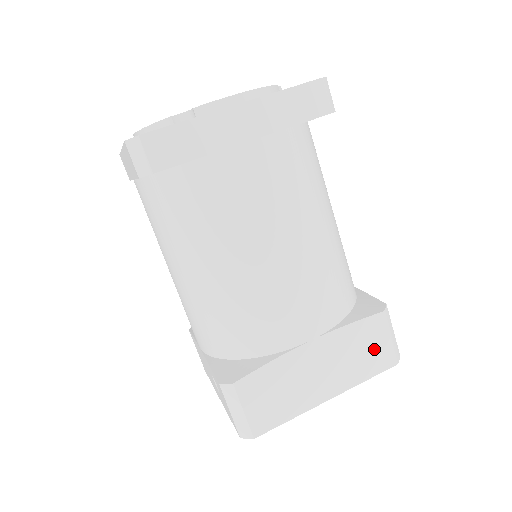
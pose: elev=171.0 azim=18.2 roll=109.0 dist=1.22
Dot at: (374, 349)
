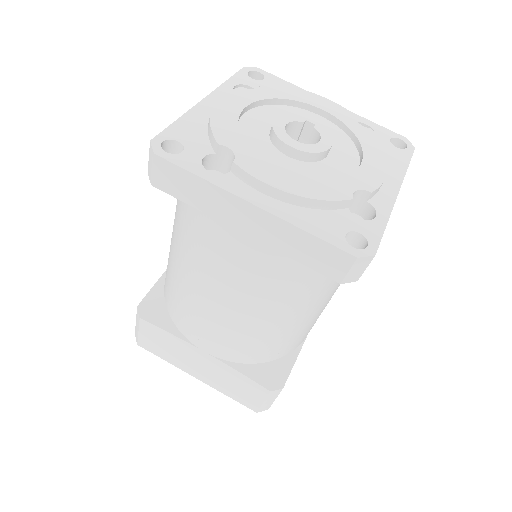
Dot at: (246, 394)
